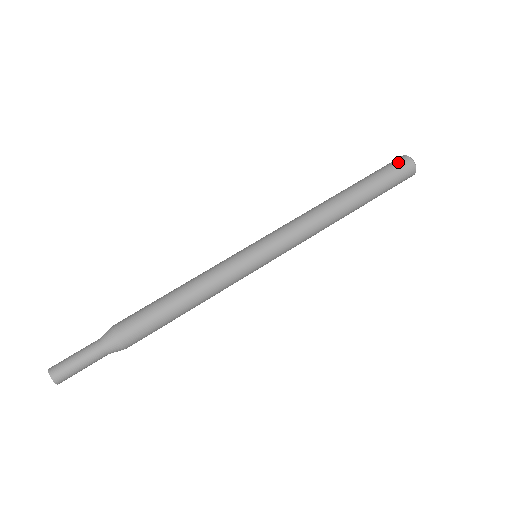
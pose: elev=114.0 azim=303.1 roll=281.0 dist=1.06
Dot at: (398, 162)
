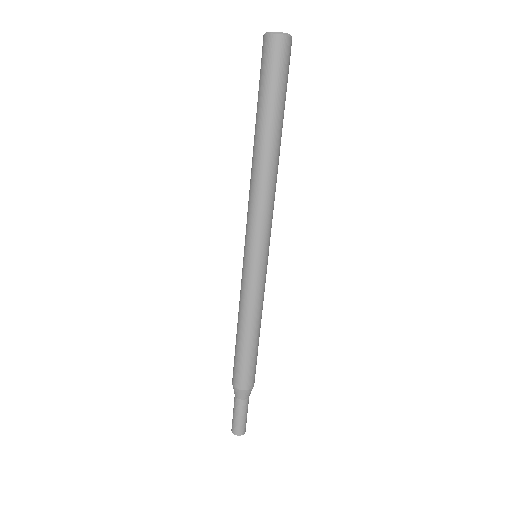
Dot at: (262, 53)
